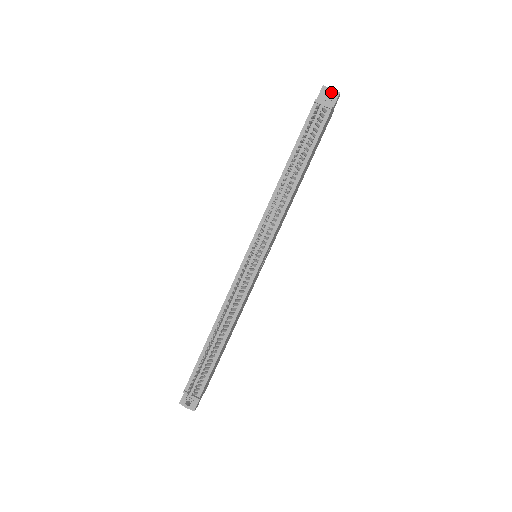
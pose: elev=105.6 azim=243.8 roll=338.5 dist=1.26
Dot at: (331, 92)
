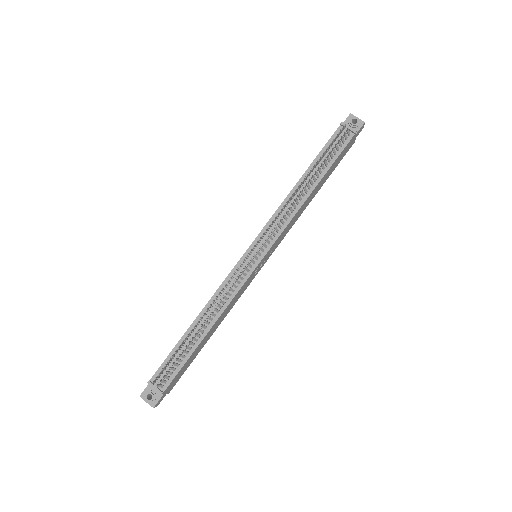
Dot at: (357, 120)
